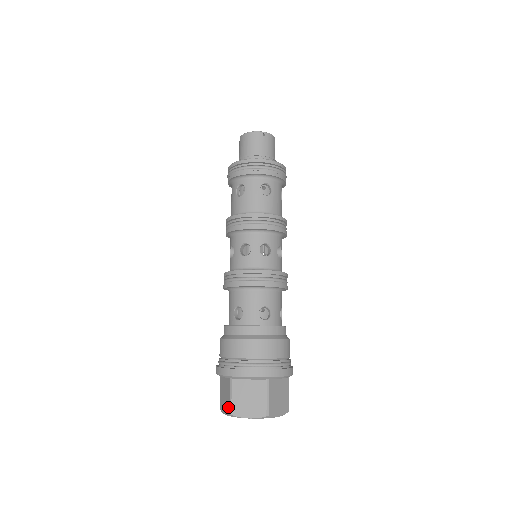
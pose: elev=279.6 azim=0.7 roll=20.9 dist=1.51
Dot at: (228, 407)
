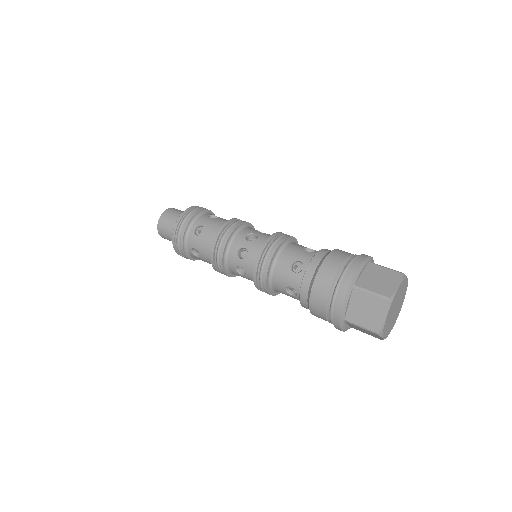
Dot at: (395, 273)
